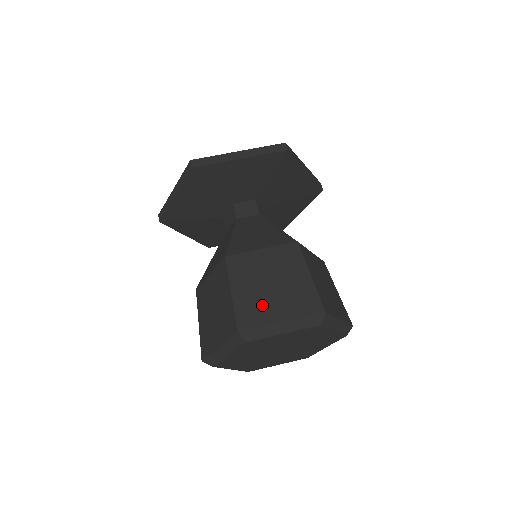
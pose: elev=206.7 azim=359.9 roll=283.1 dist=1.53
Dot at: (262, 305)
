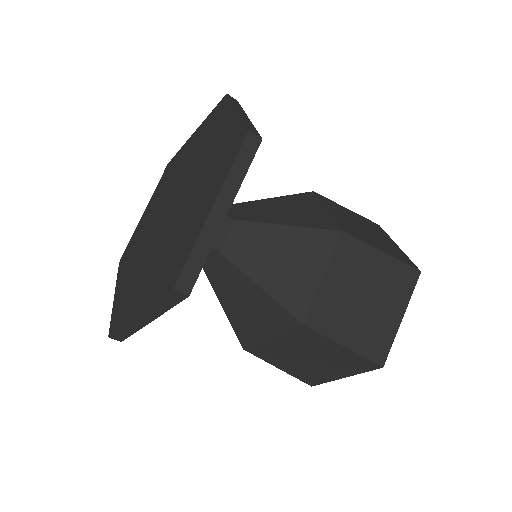
Dot at: (377, 326)
